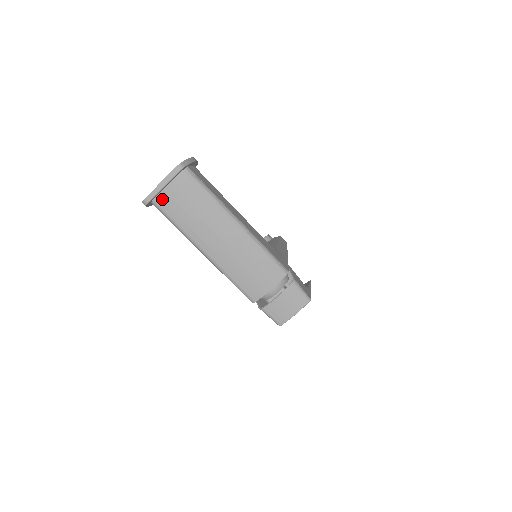
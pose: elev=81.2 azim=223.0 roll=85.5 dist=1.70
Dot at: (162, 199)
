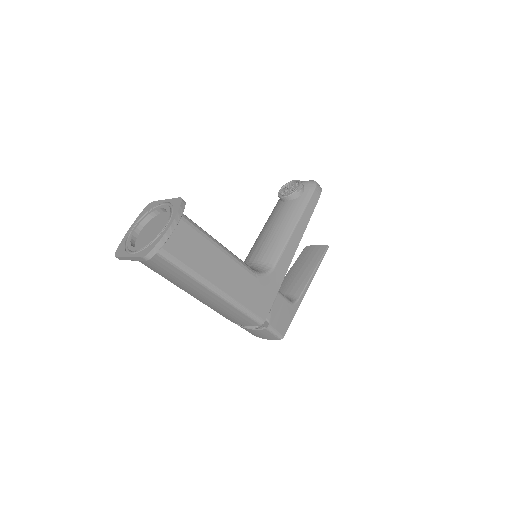
Dot at: occluded
